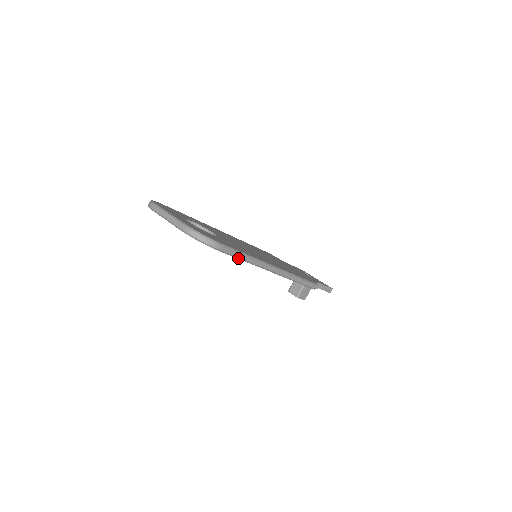
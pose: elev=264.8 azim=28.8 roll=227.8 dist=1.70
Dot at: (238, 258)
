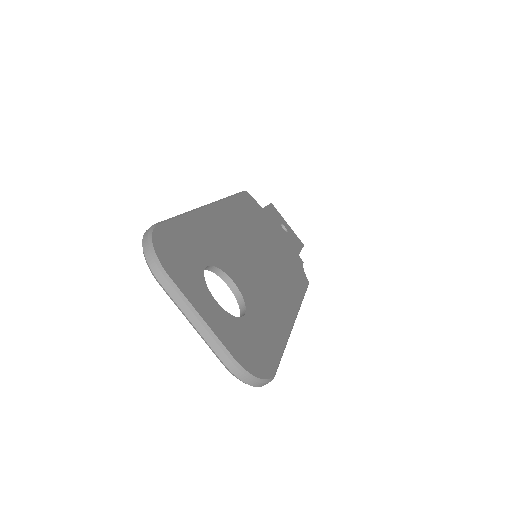
Dot at: occluded
